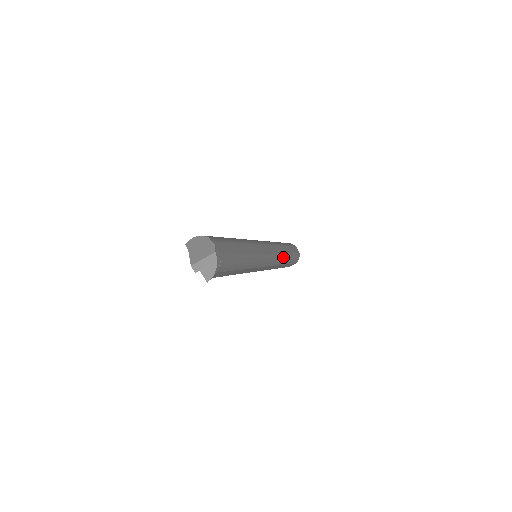
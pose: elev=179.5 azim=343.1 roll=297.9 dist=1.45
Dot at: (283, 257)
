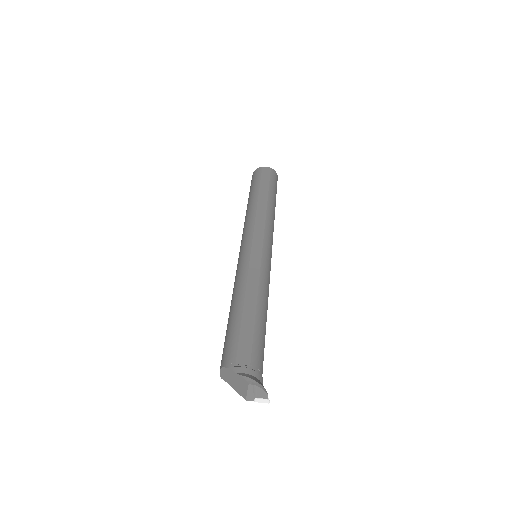
Dot at: (269, 213)
